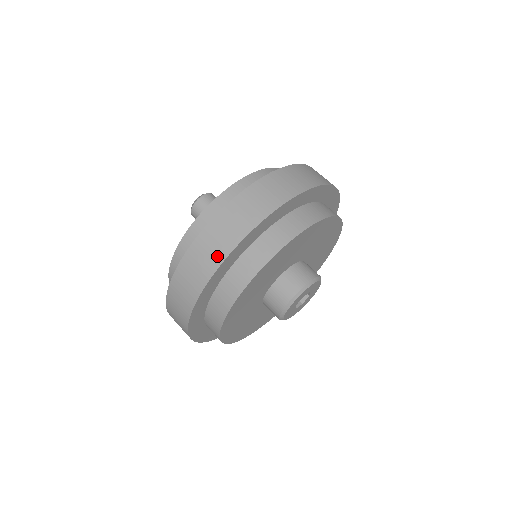
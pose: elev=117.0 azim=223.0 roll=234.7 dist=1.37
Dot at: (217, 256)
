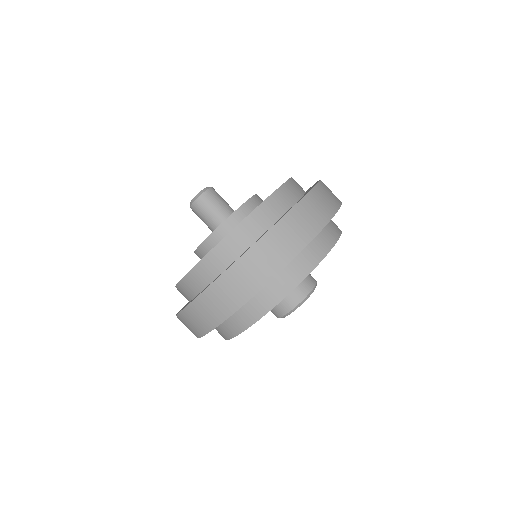
Dot at: (195, 333)
